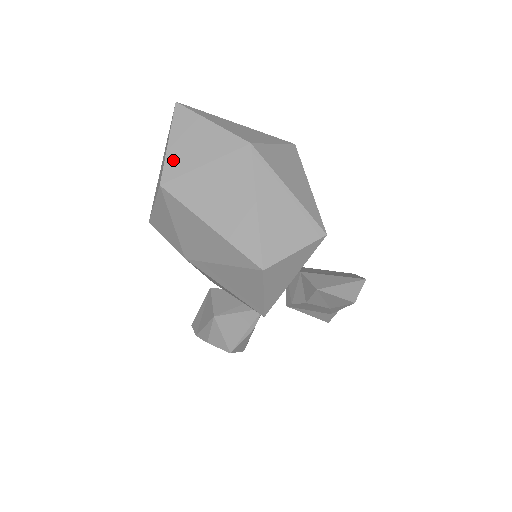
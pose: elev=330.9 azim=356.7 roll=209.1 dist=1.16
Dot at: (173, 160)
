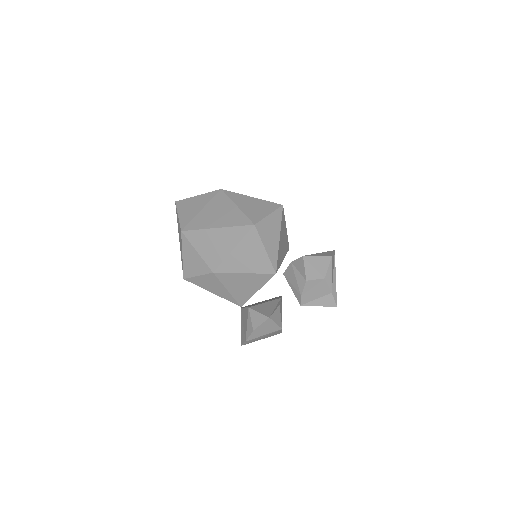
Dot at: (184, 219)
